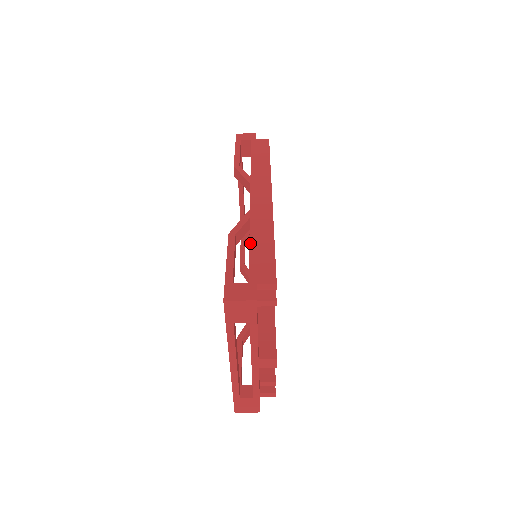
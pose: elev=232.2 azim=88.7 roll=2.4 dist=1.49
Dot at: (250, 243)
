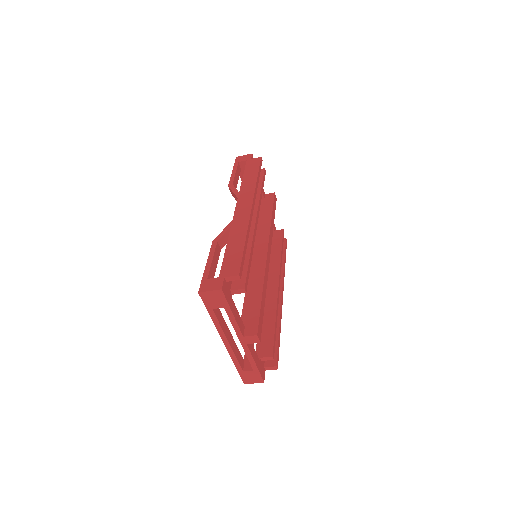
Dot at: (226, 246)
